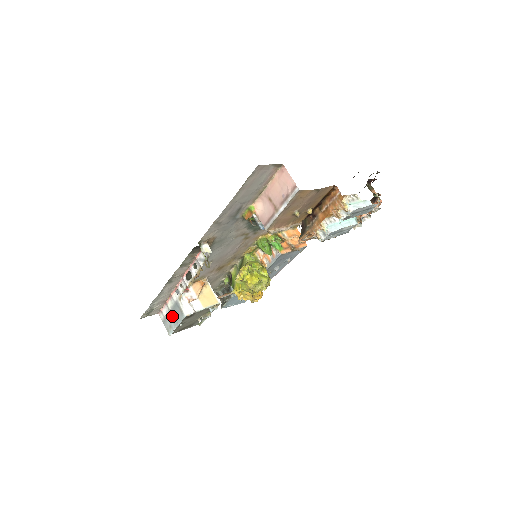
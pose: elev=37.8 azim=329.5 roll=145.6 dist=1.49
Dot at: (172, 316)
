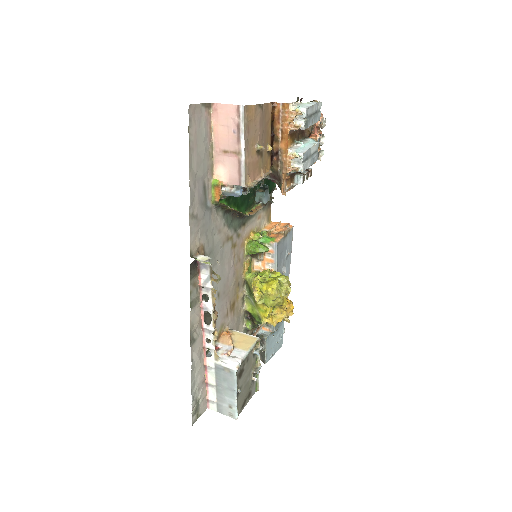
Dot at: (223, 390)
